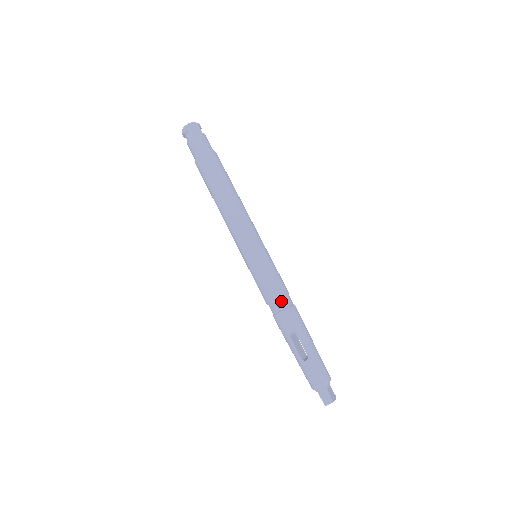
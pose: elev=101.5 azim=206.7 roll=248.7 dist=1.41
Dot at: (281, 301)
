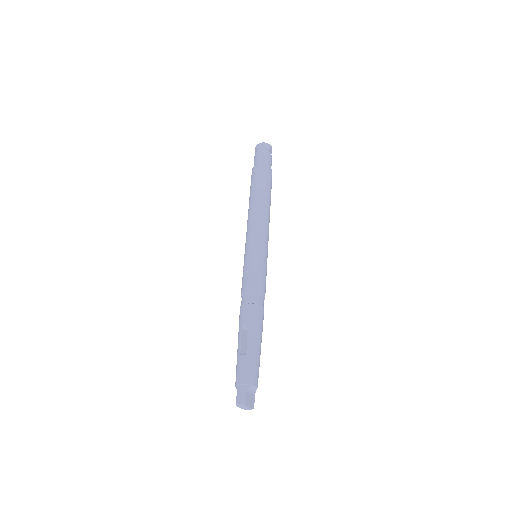
Dot at: (252, 296)
